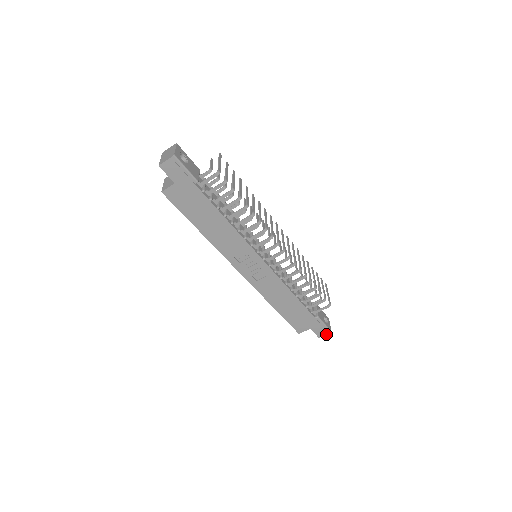
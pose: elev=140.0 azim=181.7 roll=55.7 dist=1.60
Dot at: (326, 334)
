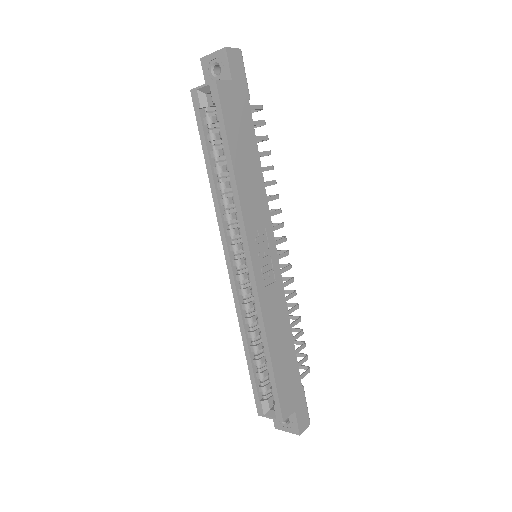
Dot at: (306, 427)
